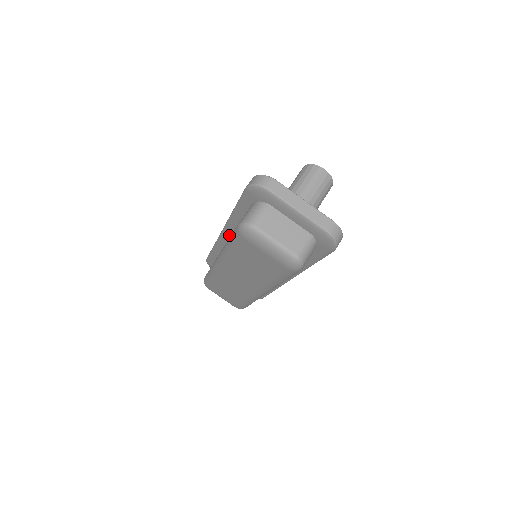
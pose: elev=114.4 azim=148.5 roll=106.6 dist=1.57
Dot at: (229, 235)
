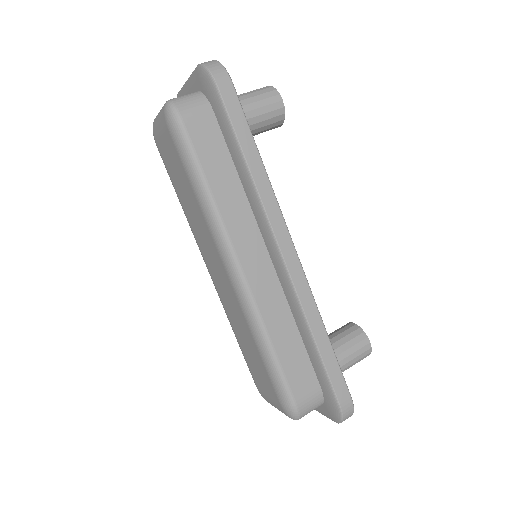
Dot at: occluded
